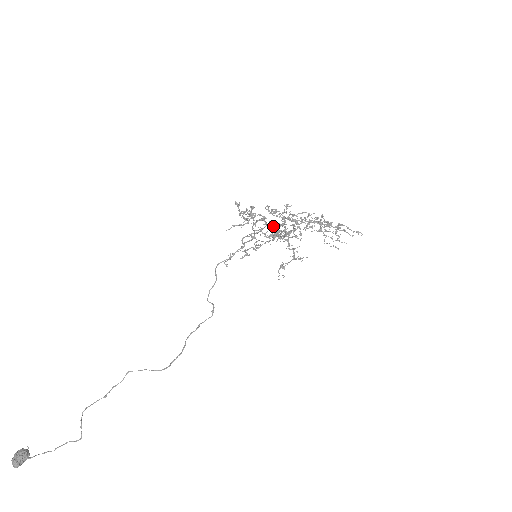
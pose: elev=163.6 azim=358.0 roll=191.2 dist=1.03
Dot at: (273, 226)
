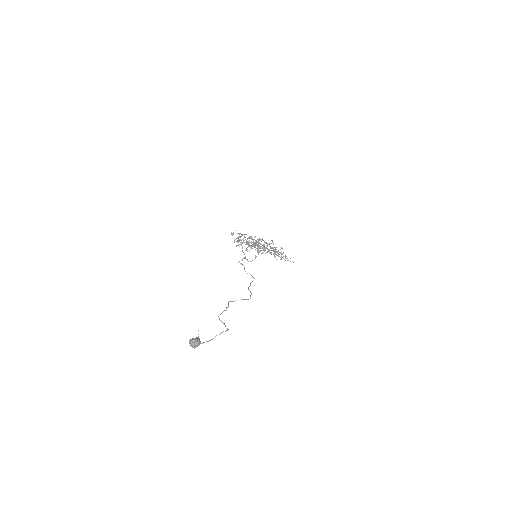
Dot at: occluded
